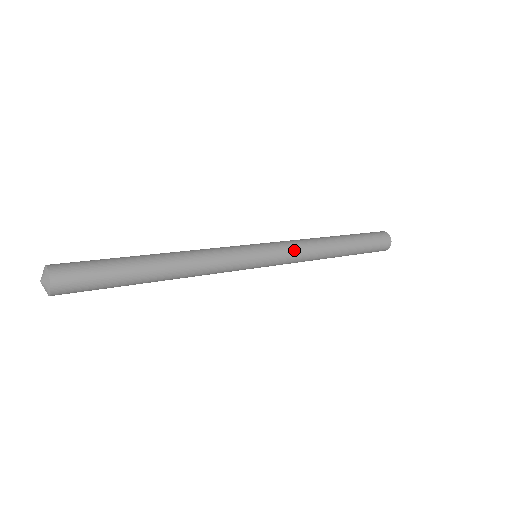
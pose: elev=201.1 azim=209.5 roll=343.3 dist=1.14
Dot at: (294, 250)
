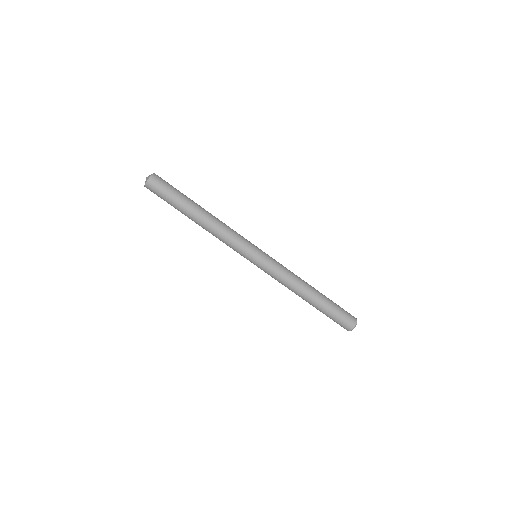
Dot at: (276, 275)
